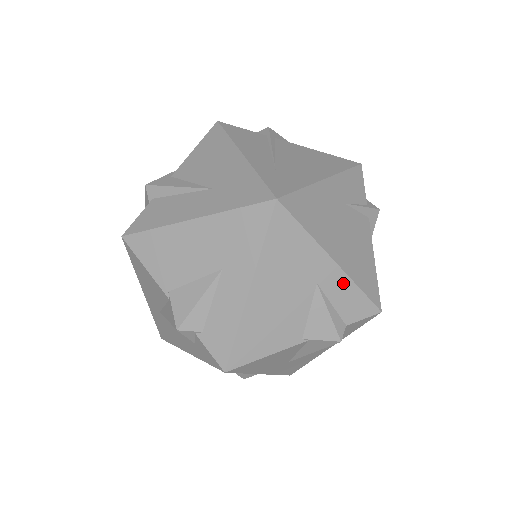
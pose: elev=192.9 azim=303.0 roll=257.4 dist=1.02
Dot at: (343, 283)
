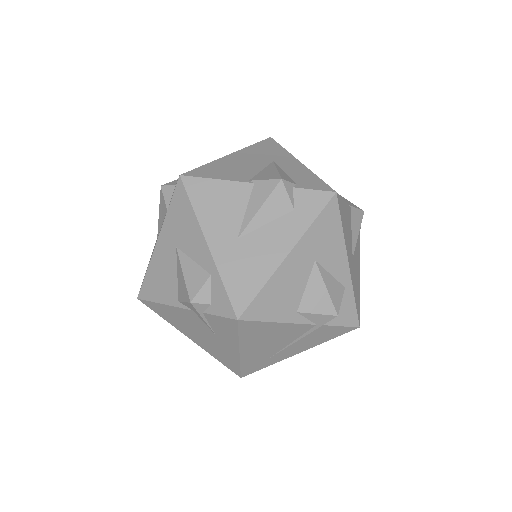
Dot at: occluded
